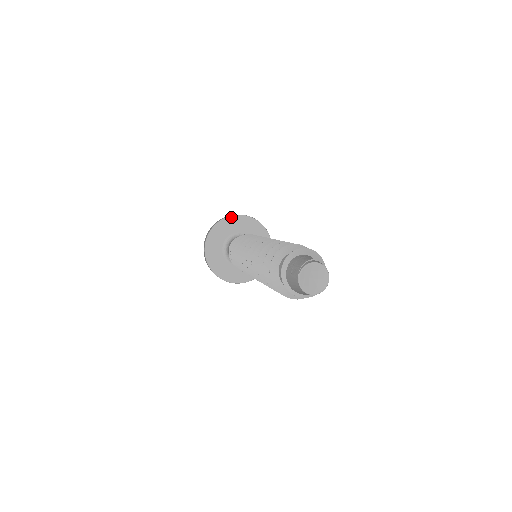
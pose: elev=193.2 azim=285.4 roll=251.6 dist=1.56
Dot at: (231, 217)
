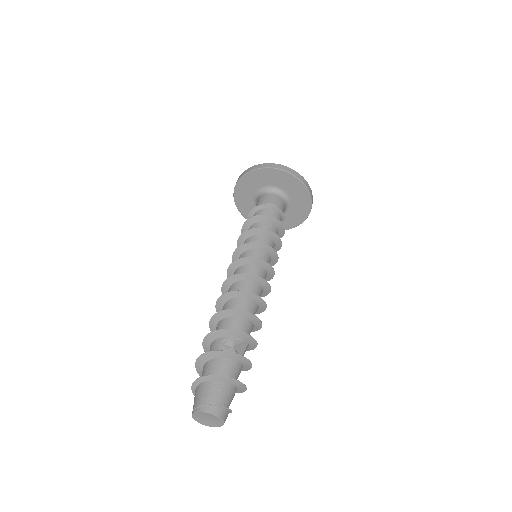
Dot at: (258, 170)
